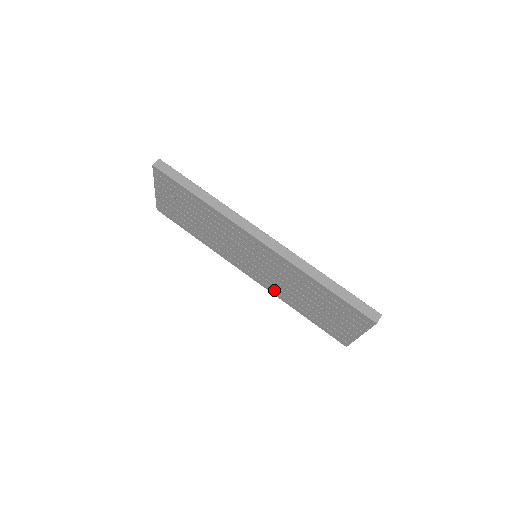
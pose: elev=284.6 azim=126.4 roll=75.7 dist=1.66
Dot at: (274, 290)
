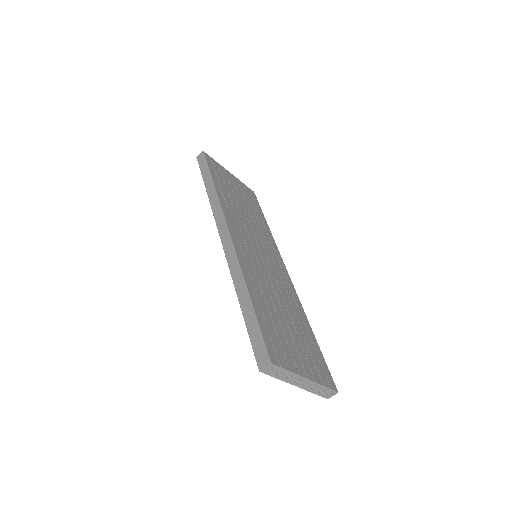
Dot at: occluded
